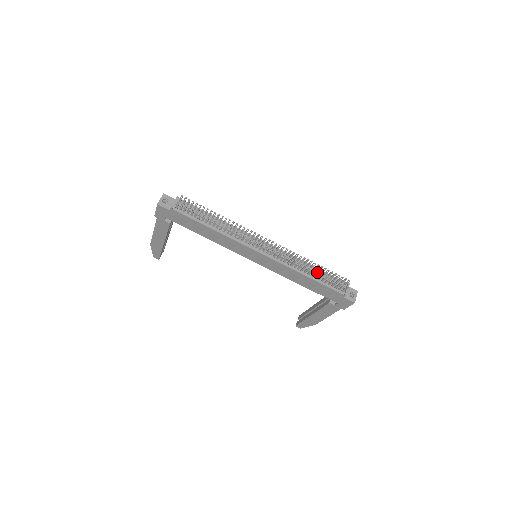
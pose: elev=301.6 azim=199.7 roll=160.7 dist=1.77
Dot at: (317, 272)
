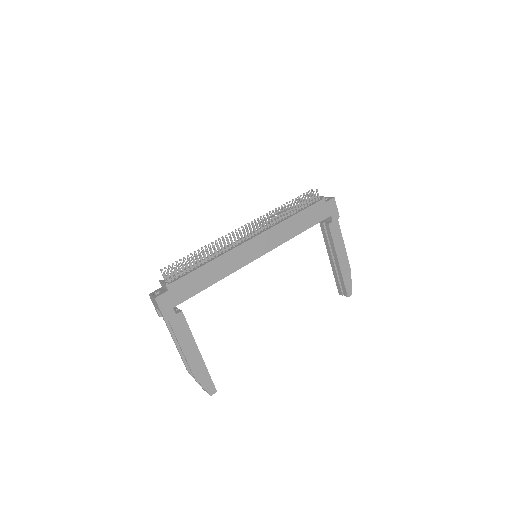
Dot at: occluded
